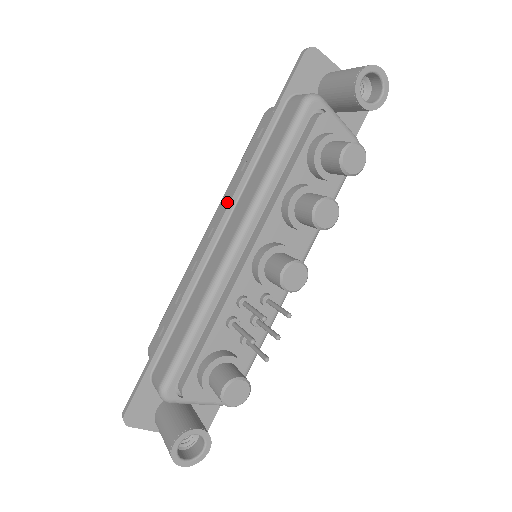
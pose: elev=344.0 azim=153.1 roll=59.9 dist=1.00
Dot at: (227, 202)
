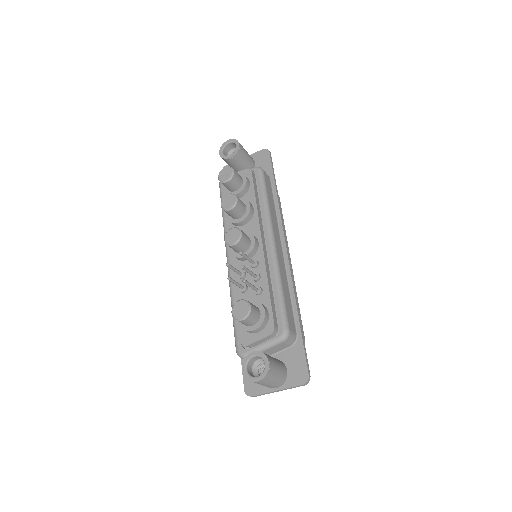
Dot at: occluded
